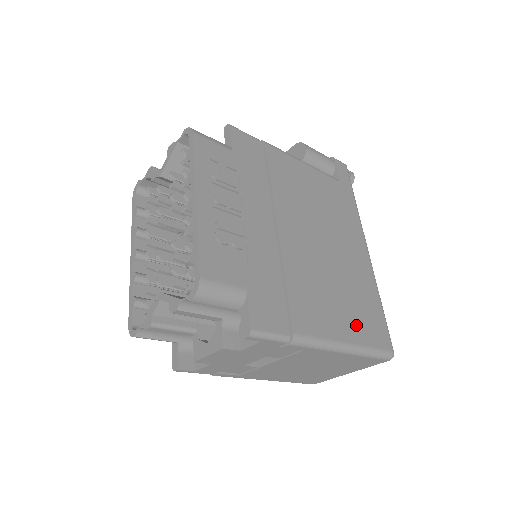
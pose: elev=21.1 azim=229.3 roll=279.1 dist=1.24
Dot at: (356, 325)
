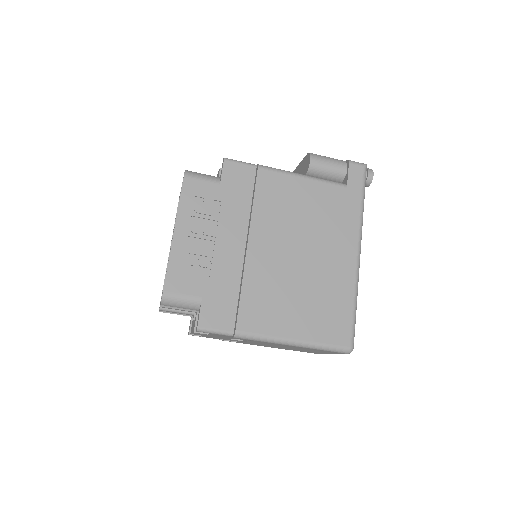
Dot at: (310, 324)
